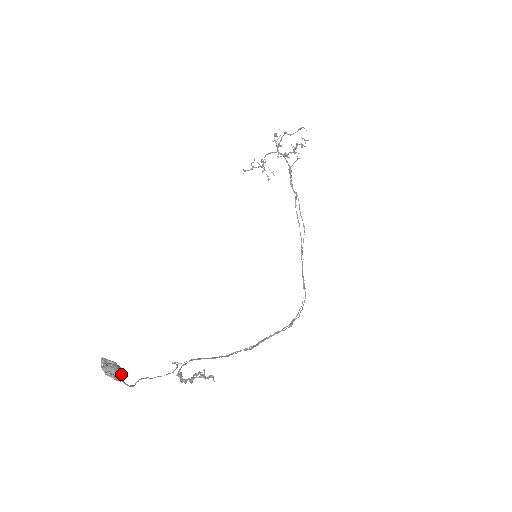
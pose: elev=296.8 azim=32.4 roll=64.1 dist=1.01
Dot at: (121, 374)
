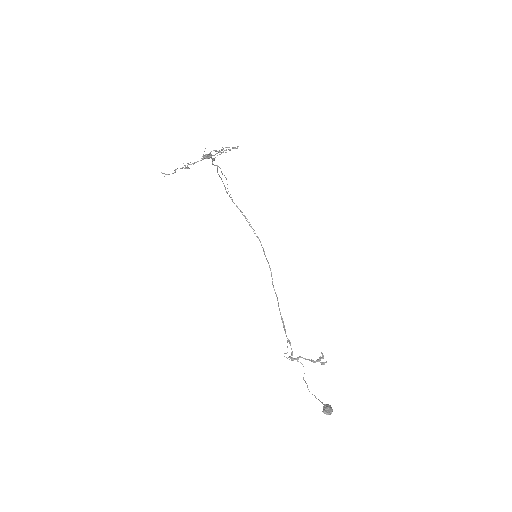
Dot at: (330, 407)
